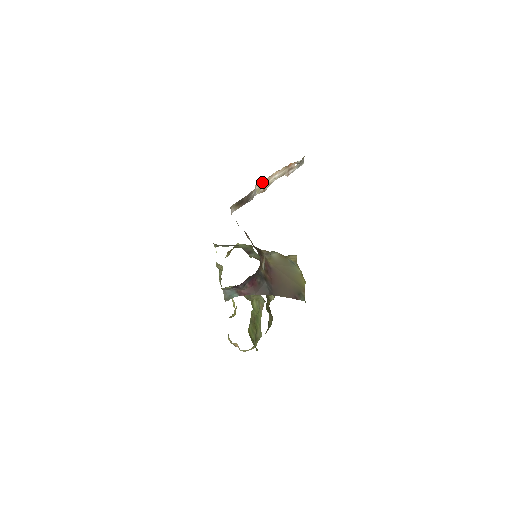
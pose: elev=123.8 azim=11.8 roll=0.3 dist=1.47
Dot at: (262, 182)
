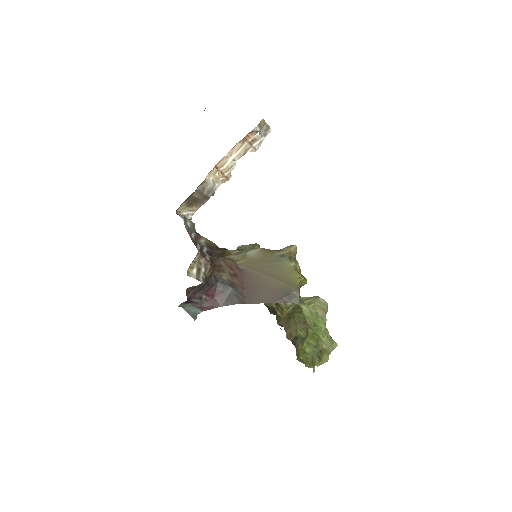
Dot at: (216, 170)
